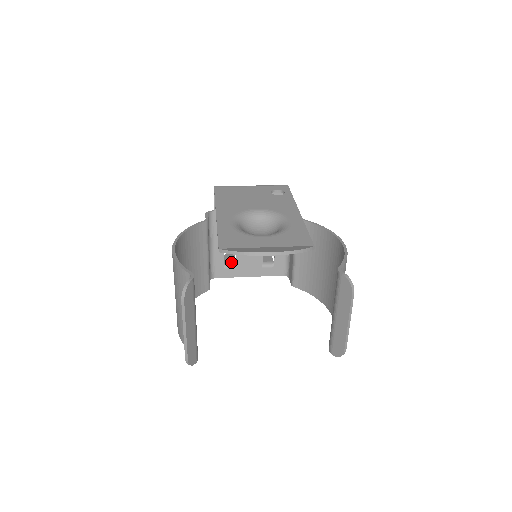
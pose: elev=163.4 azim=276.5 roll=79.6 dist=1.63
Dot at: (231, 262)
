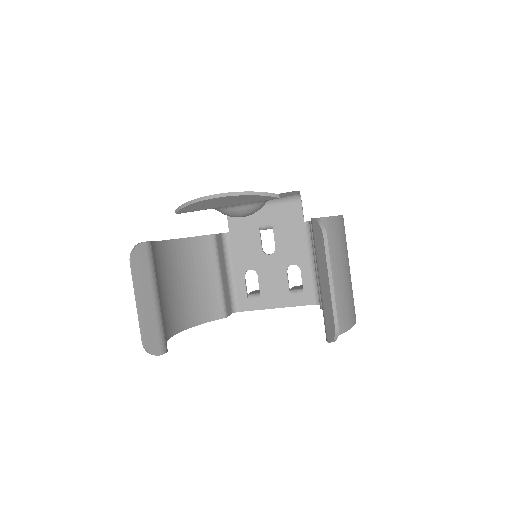
Dot at: (256, 293)
